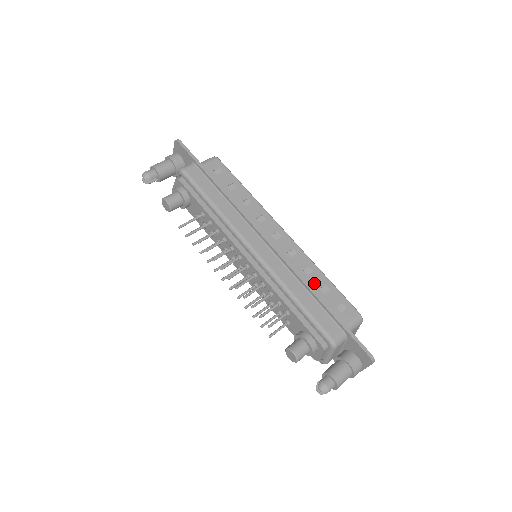
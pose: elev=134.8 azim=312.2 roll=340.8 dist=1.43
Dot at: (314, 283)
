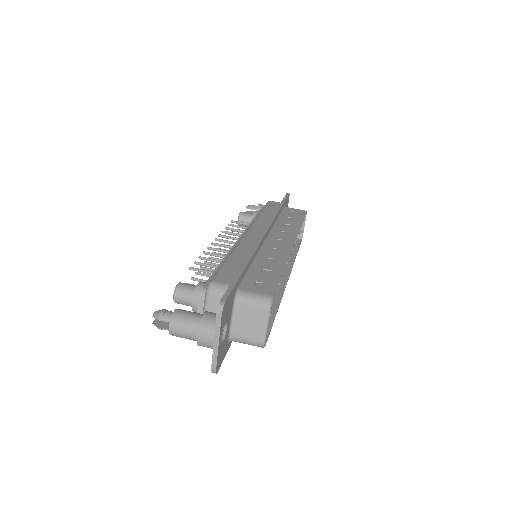
Dot at: (264, 265)
